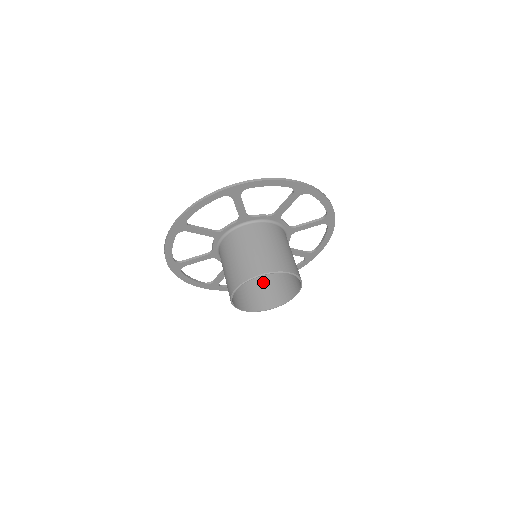
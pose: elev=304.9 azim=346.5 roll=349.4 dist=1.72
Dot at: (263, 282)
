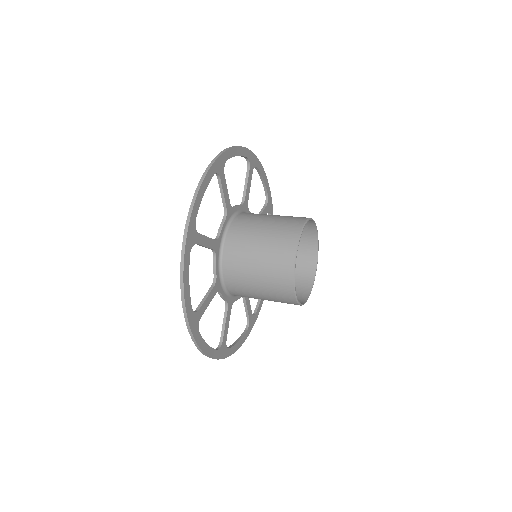
Dot at: occluded
